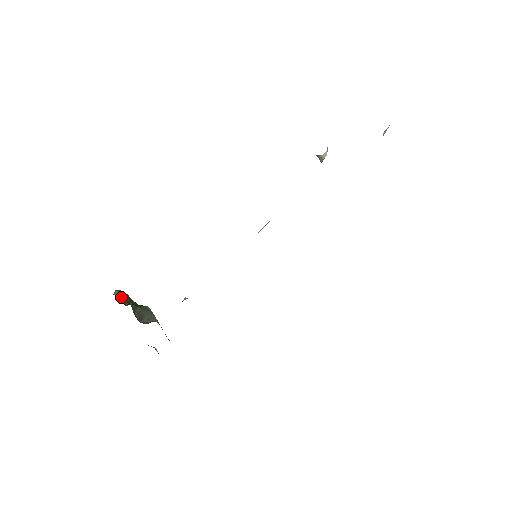
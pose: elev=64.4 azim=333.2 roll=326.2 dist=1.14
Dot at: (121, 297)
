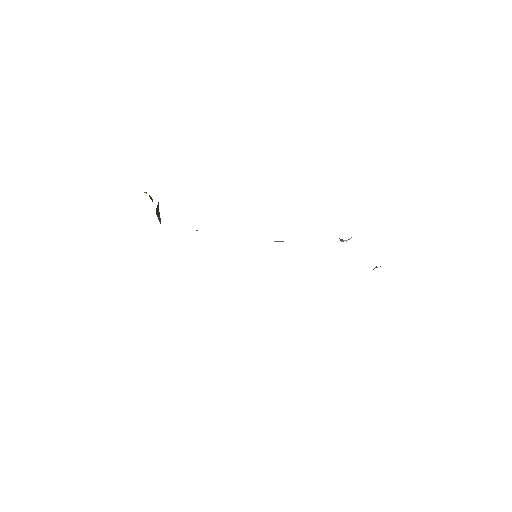
Dot at: occluded
